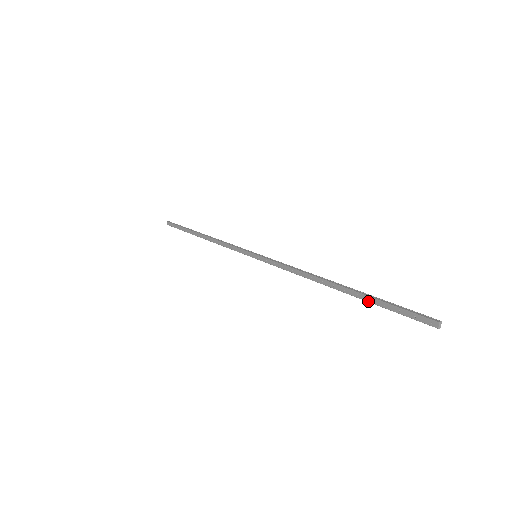
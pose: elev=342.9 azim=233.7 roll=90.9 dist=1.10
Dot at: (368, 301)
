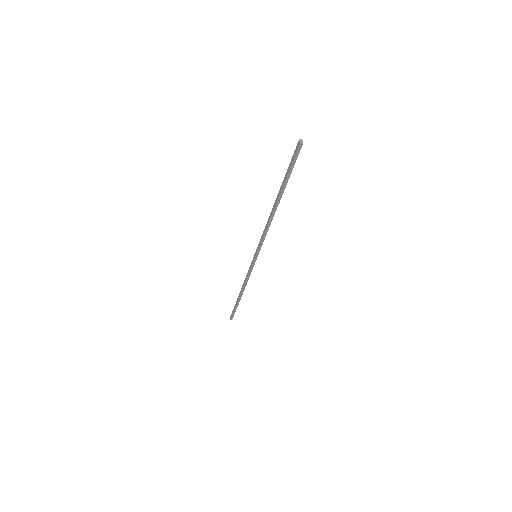
Dot at: (284, 184)
